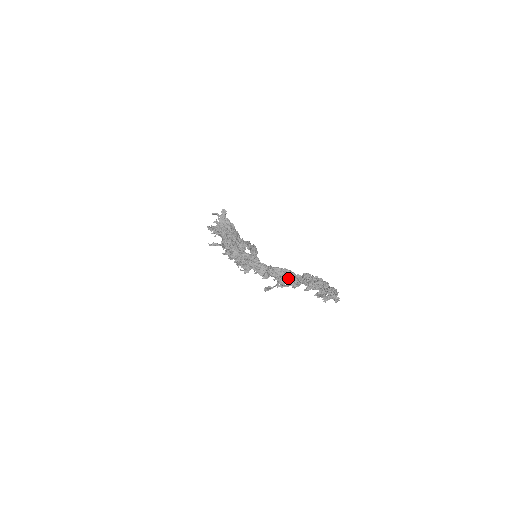
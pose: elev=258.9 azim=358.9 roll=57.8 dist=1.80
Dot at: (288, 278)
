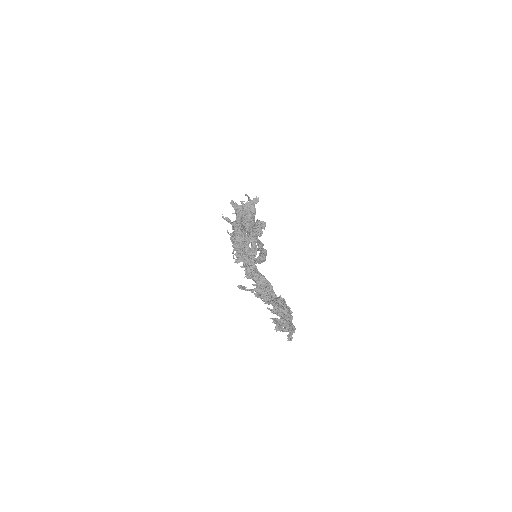
Dot at: (266, 291)
